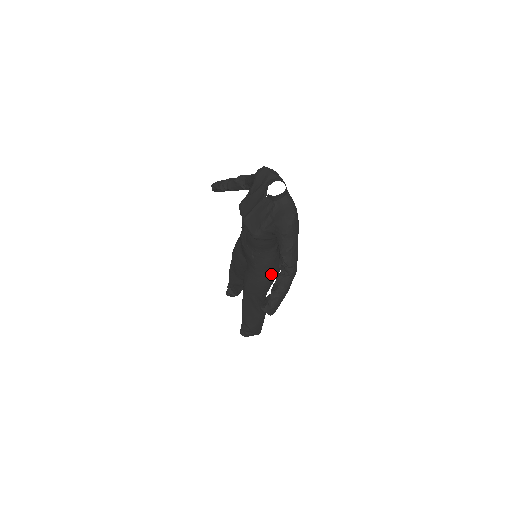
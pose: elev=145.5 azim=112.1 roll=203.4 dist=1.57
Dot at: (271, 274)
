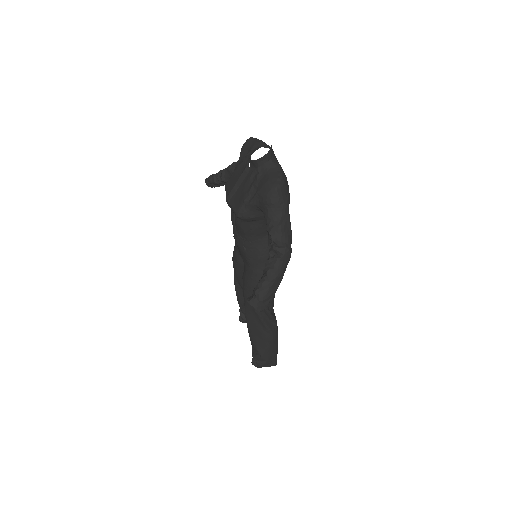
Dot at: occluded
